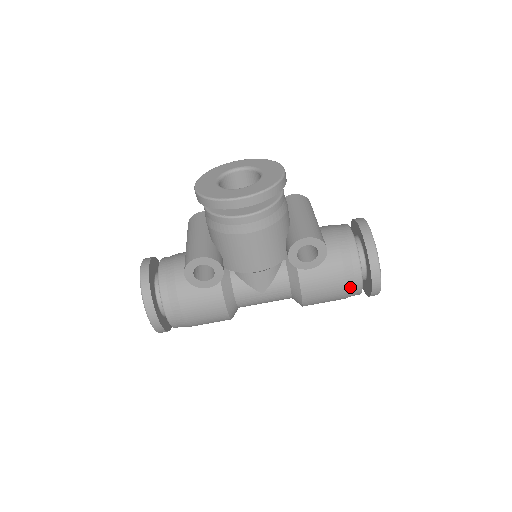
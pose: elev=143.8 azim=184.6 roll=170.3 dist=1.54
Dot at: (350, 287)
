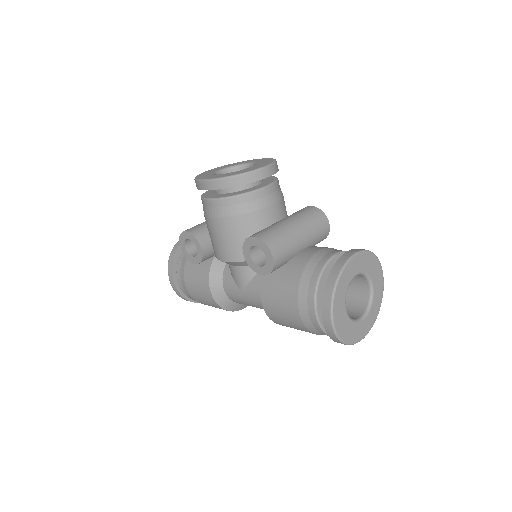
Dot at: (305, 316)
